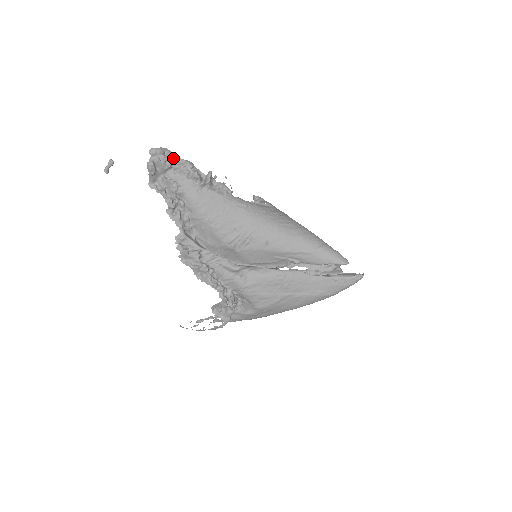
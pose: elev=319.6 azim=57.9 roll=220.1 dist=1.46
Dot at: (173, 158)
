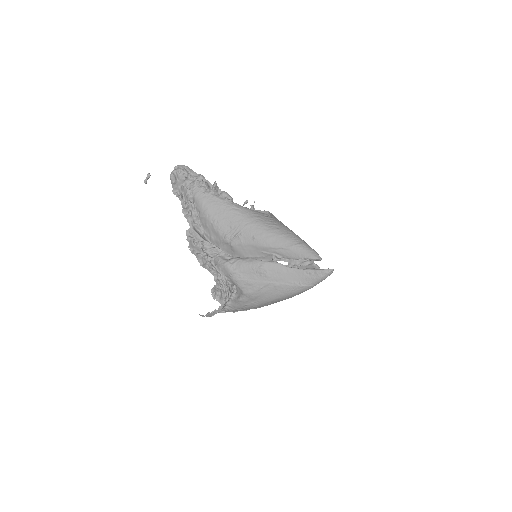
Dot at: (190, 173)
